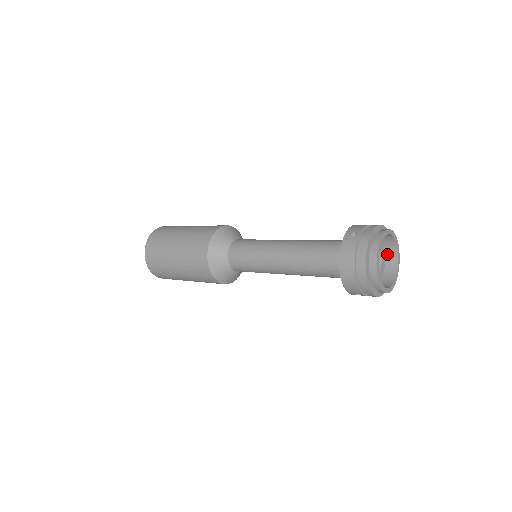
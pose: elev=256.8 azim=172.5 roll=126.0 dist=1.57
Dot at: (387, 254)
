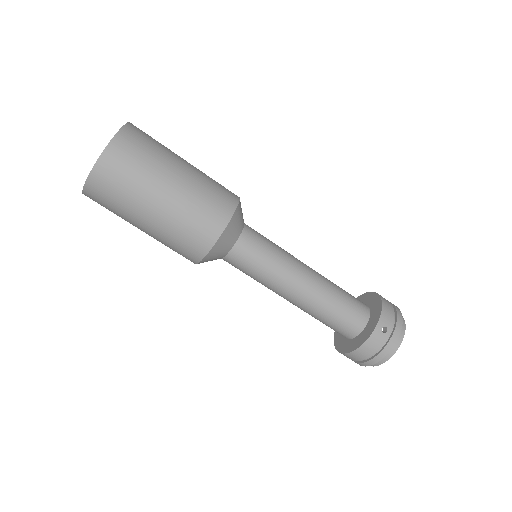
Dot at: occluded
